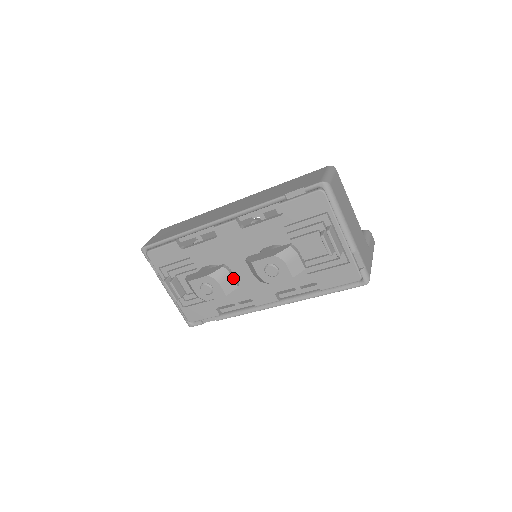
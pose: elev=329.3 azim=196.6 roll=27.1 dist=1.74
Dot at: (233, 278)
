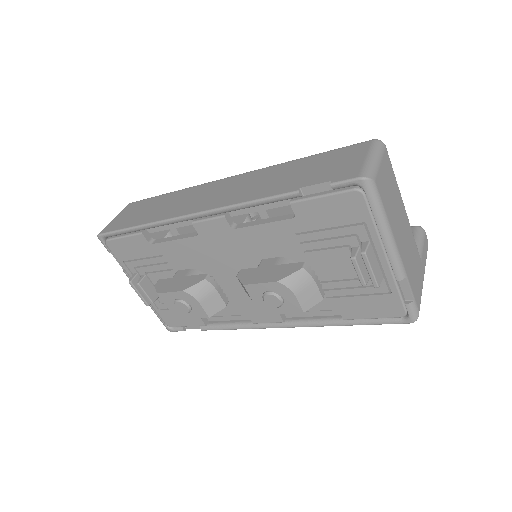
Dot at: (220, 294)
